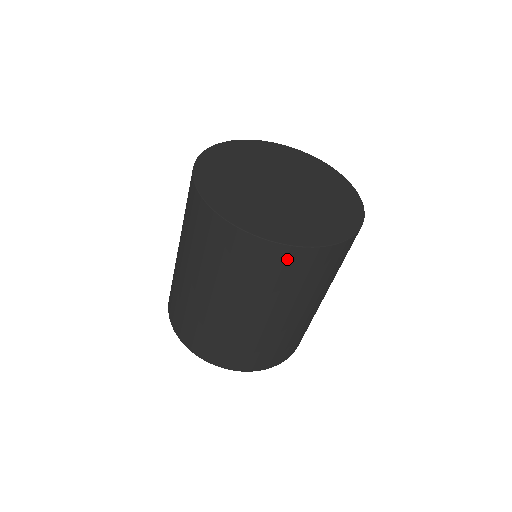
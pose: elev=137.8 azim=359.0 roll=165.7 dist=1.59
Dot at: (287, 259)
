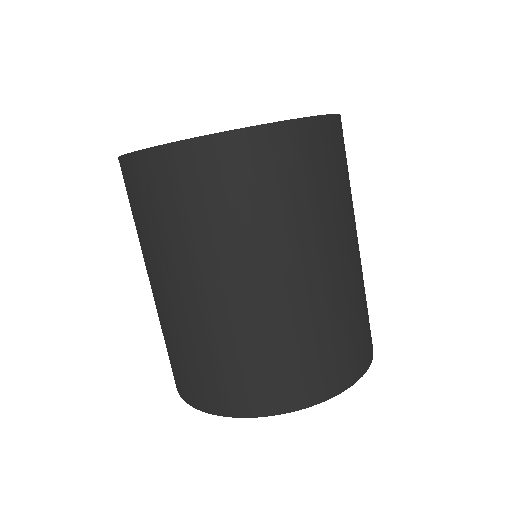
Dot at: (170, 170)
